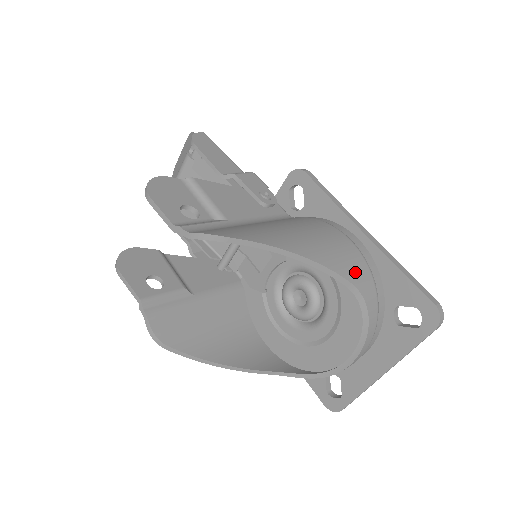
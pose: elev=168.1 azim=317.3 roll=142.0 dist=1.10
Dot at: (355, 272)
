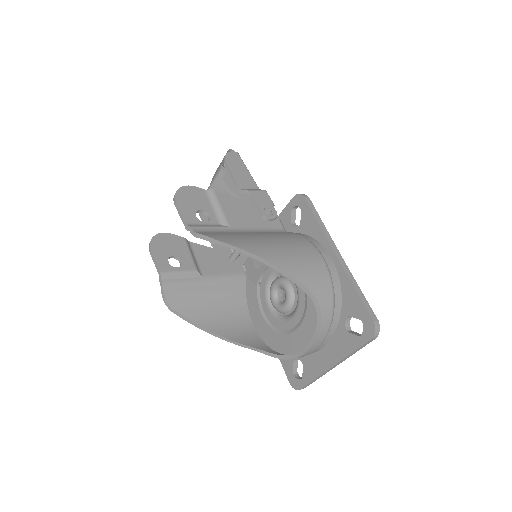
Dot at: (316, 283)
